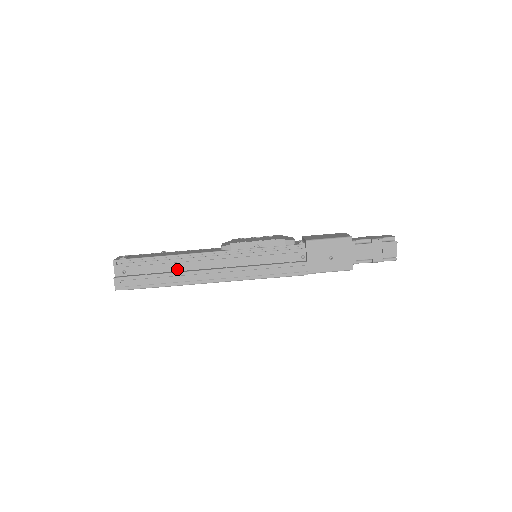
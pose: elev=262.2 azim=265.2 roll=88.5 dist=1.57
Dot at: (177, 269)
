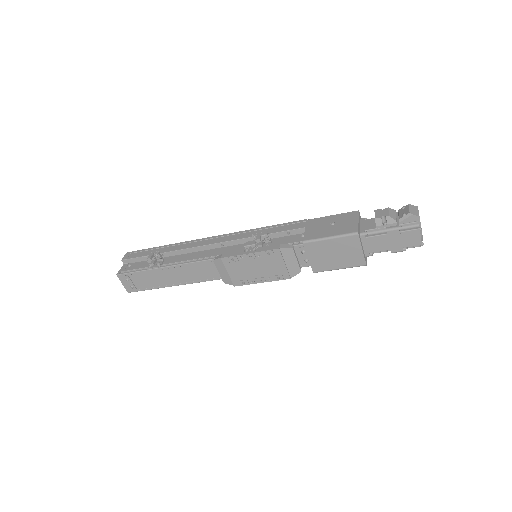
Dot at: occluded
